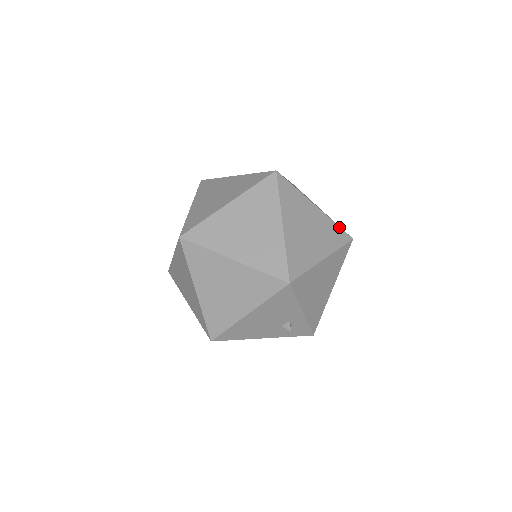
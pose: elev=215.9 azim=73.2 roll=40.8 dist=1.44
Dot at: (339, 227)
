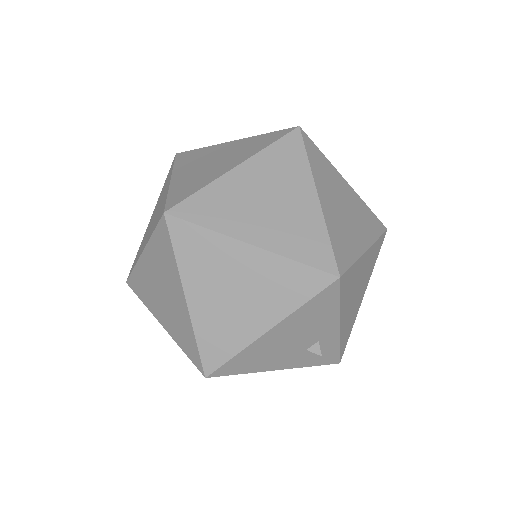
Dot at: (372, 212)
